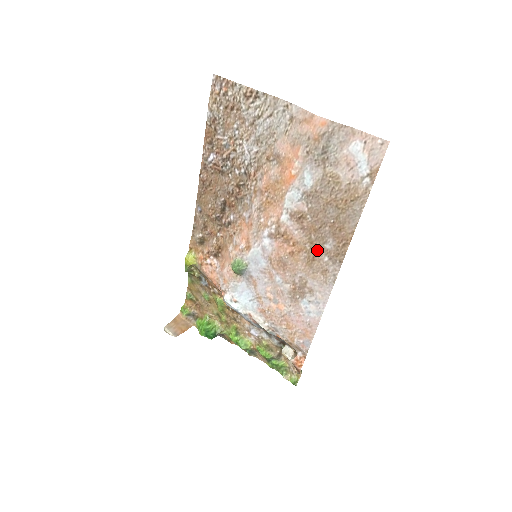
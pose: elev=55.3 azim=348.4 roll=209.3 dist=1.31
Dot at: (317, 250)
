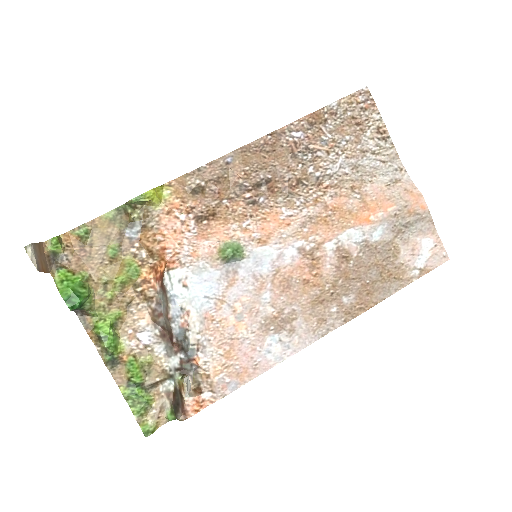
Dot at: (333, 296)
